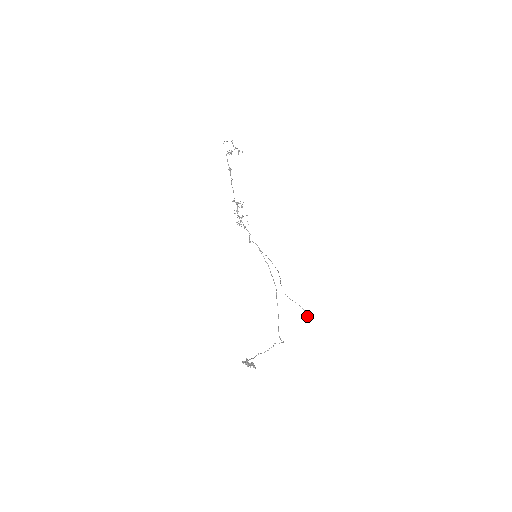
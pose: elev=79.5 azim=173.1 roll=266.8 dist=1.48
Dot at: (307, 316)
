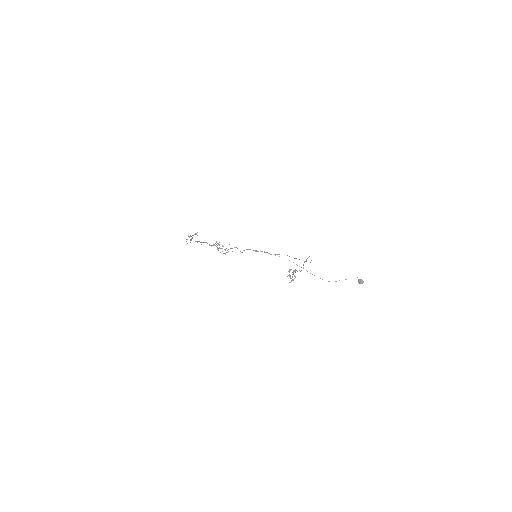
Dot at: (362, 280)
